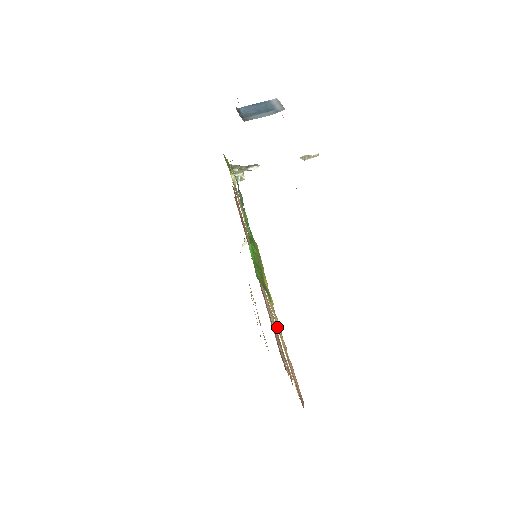
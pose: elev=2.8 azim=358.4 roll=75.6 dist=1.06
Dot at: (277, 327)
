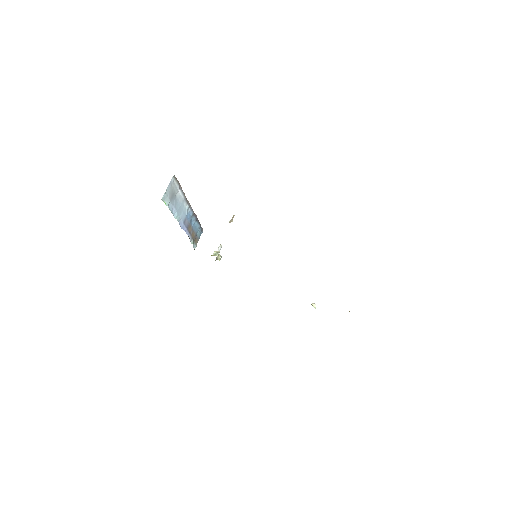
Dot at: occluded
